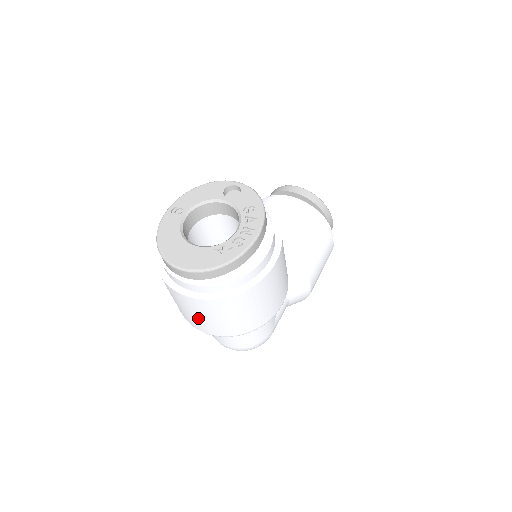
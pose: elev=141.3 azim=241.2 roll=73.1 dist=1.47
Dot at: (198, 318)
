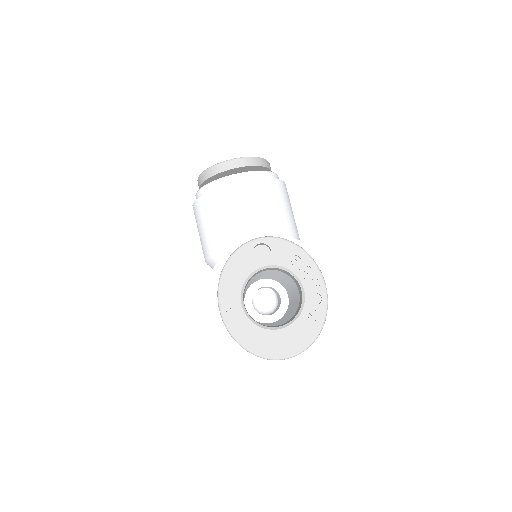
Dot at: occluded
